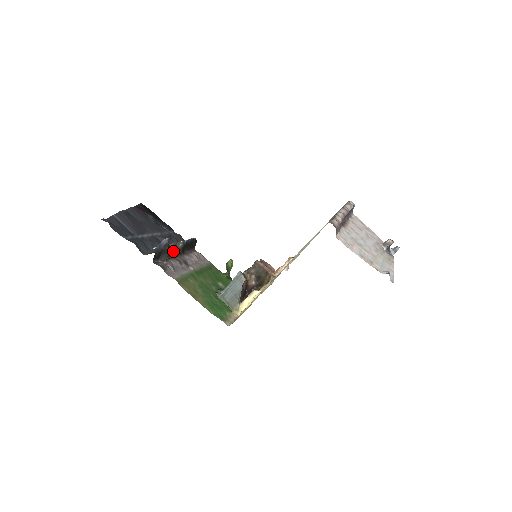
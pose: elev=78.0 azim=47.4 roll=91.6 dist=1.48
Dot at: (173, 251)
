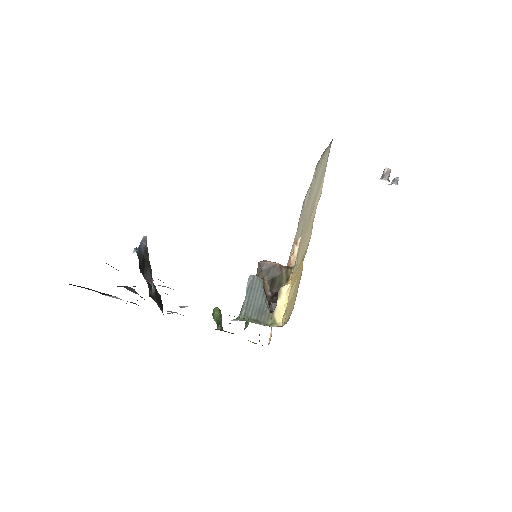
Dot at: (150, 286)
